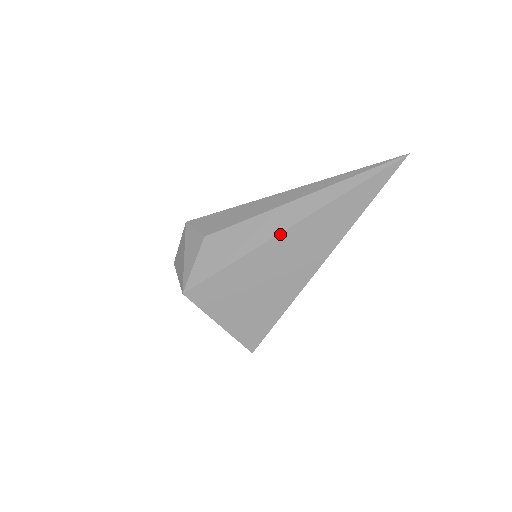
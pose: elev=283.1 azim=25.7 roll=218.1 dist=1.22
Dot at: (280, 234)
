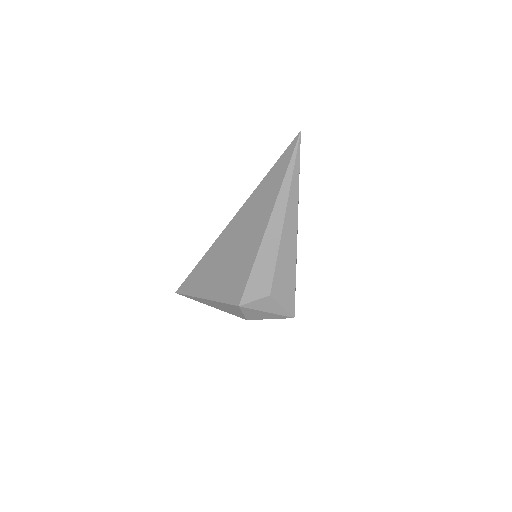
Dot at: occluded
